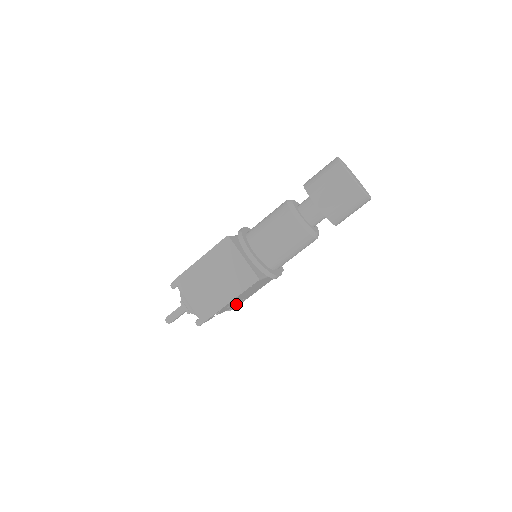
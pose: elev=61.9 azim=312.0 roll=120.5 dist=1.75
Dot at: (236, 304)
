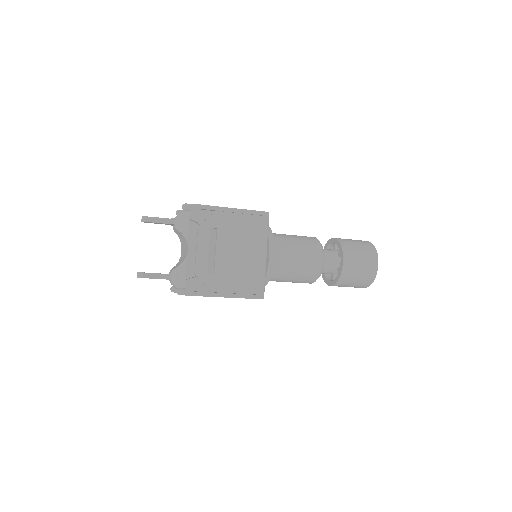
Dot at: occluded
